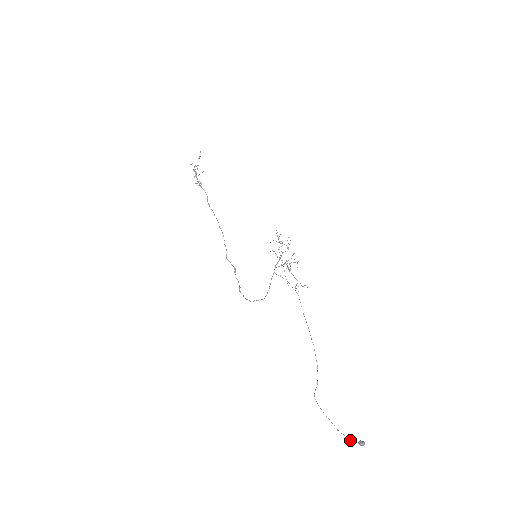
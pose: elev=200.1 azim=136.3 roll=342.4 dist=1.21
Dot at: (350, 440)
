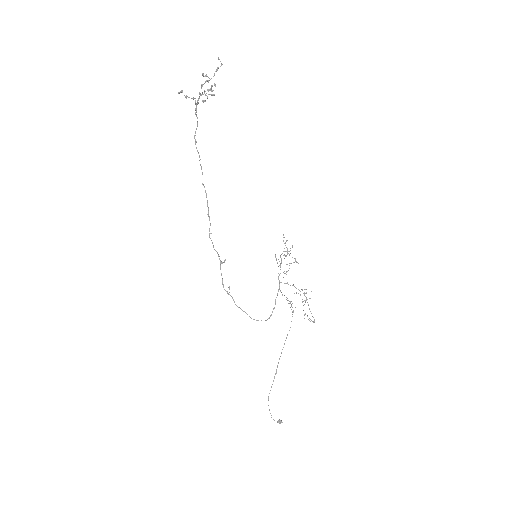
Dot at: occluded
